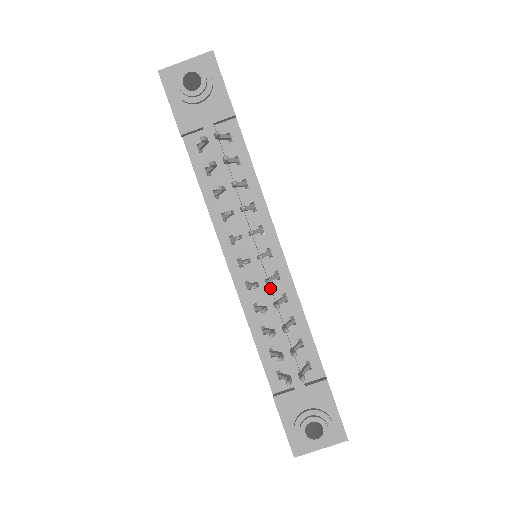
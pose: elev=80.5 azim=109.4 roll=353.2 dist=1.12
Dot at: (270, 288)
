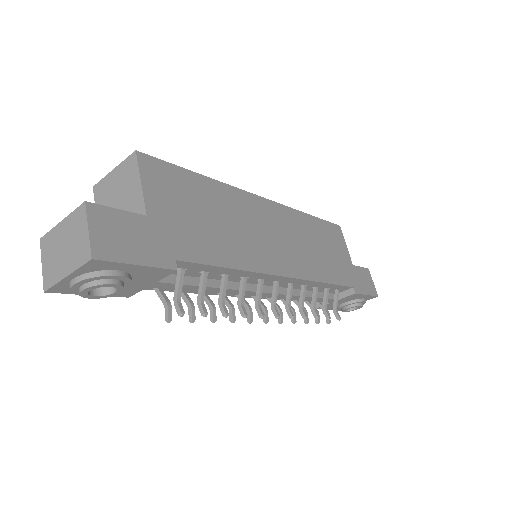
Dot at: occluded
